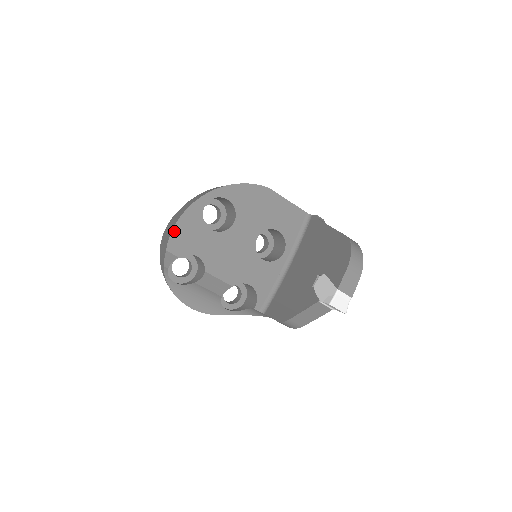
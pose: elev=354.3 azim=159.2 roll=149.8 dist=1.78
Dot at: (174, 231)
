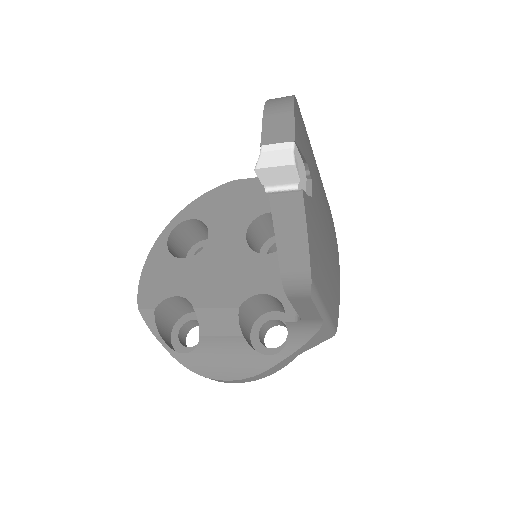
Dot at: (141, 284)
